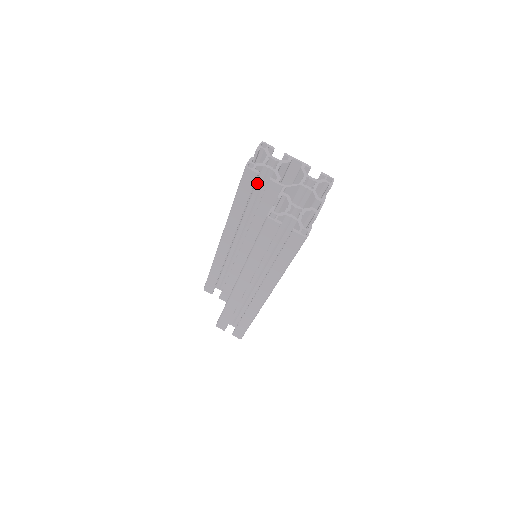
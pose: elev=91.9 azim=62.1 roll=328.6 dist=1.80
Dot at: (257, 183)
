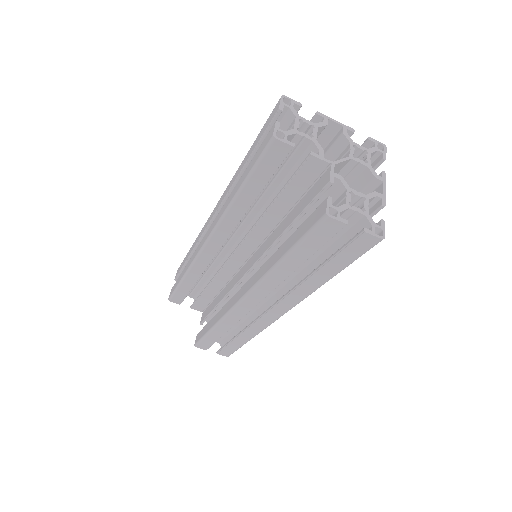
Dot at: occluded
